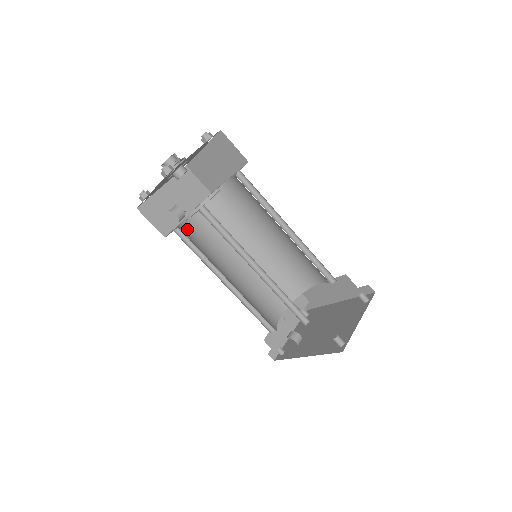
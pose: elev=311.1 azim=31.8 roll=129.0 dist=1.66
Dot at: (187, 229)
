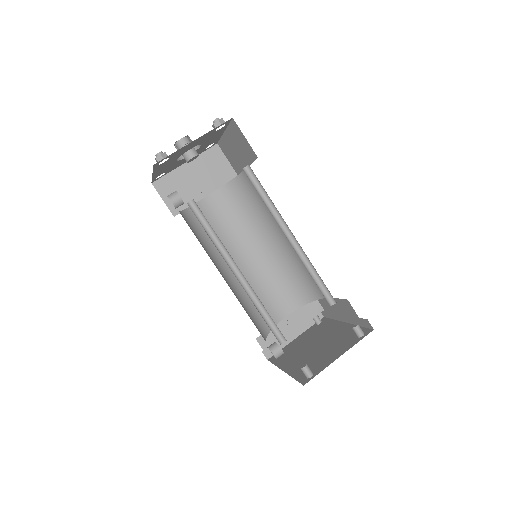
Dot at: occluded
